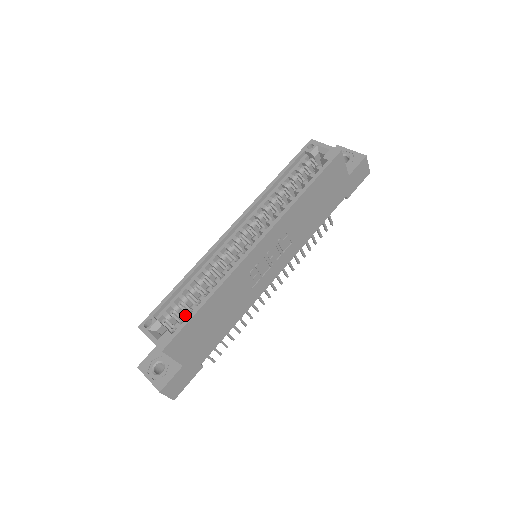
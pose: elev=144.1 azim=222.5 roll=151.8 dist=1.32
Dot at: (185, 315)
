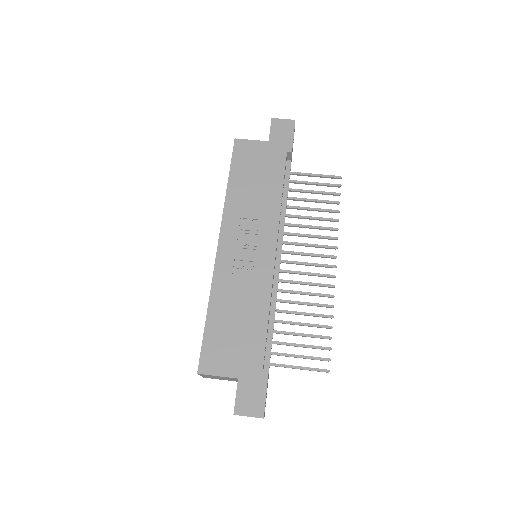
Dot at: occluded
